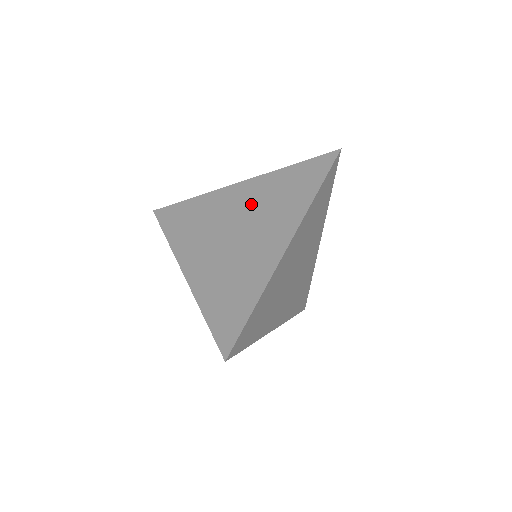
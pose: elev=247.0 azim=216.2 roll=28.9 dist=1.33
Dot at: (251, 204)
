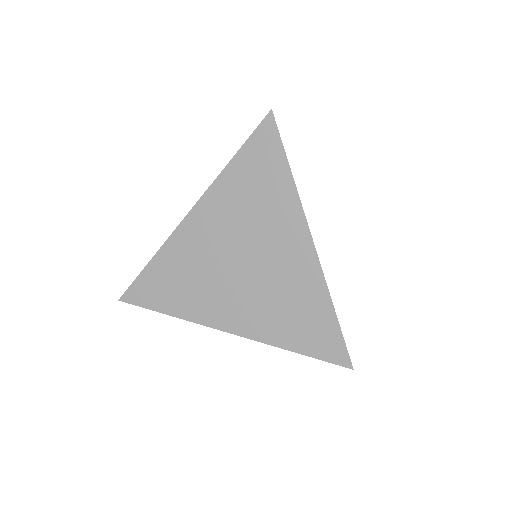
Dot at: (229, 225)
